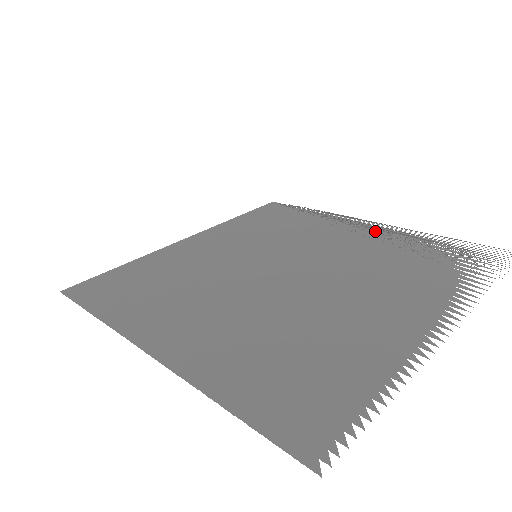
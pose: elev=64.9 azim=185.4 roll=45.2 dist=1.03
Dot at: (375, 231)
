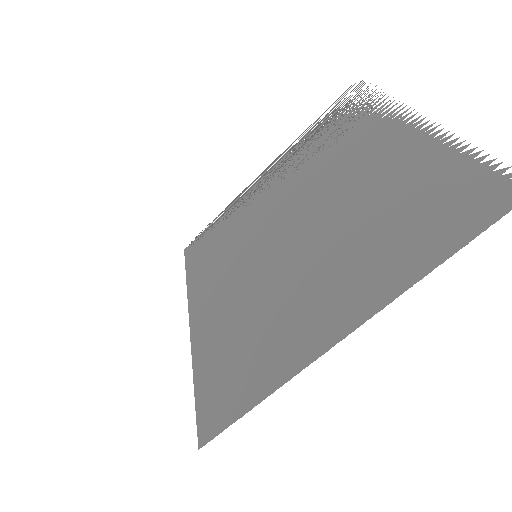
Dot at: occluded
